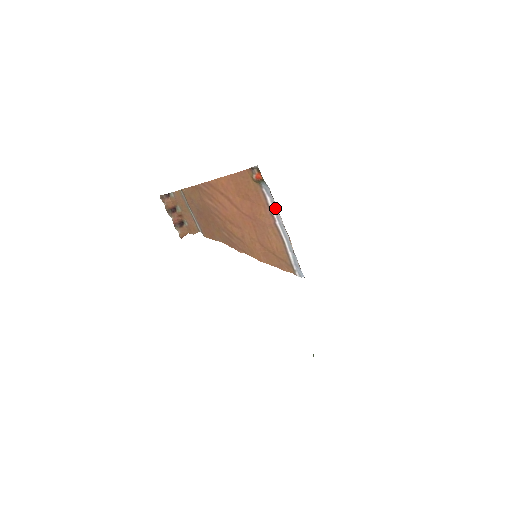
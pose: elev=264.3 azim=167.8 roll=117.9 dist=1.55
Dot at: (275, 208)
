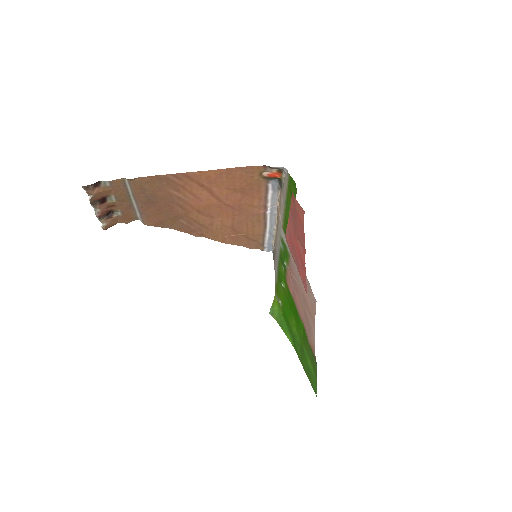
Dot at: (274, 200)
